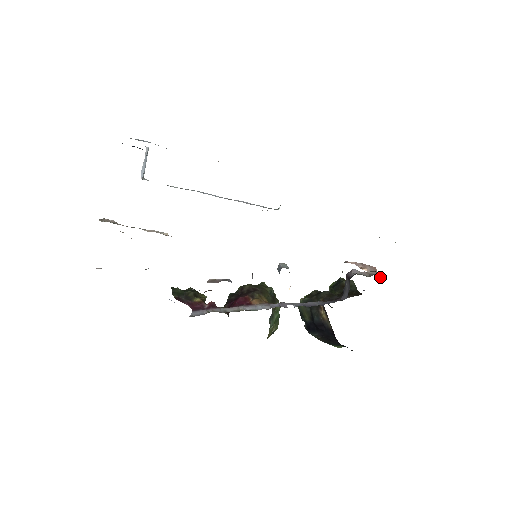
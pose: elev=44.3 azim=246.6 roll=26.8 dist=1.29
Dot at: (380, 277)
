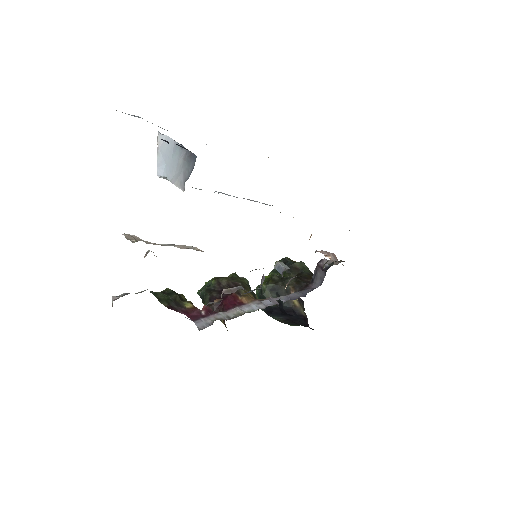
Dot at: (342, 264)
